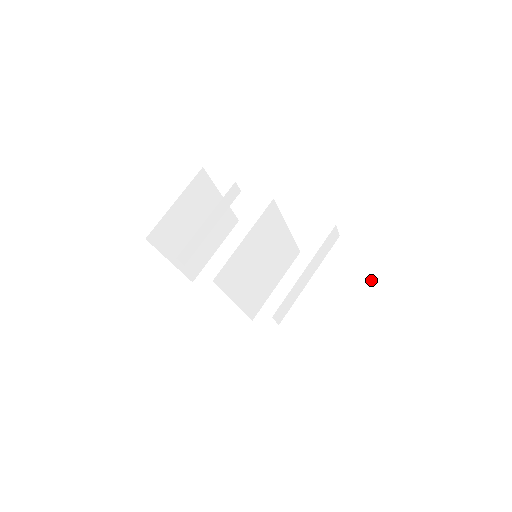
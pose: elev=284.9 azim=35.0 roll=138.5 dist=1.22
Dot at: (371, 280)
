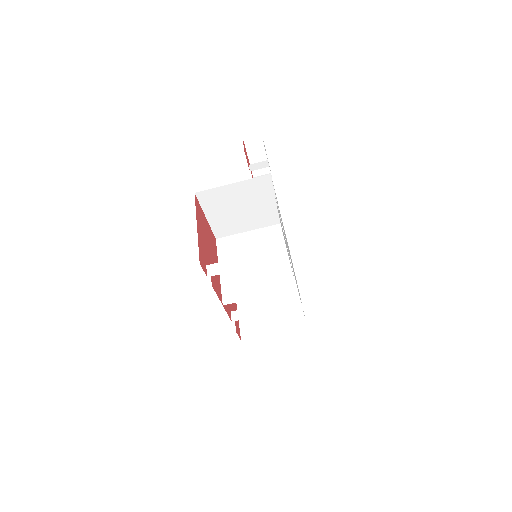
Dot at: occluded
